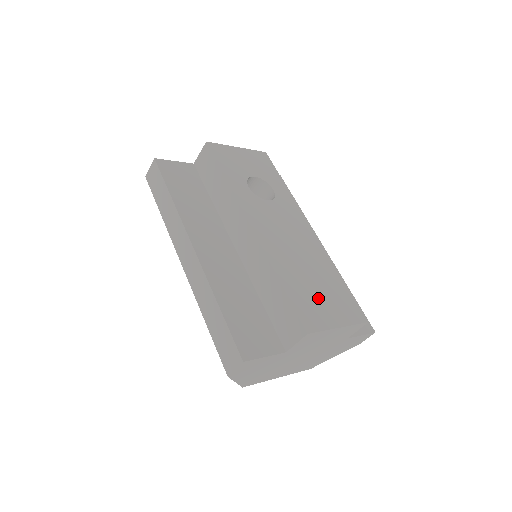
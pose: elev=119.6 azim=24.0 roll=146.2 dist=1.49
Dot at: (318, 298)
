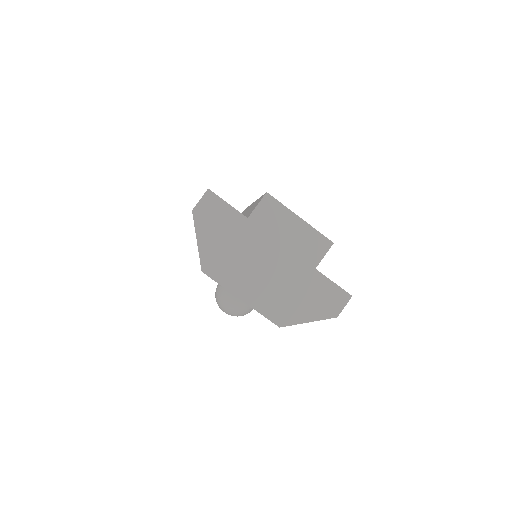
Dot at: occluded
